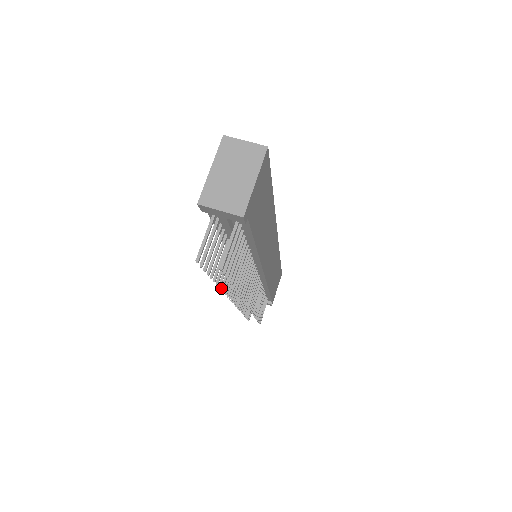
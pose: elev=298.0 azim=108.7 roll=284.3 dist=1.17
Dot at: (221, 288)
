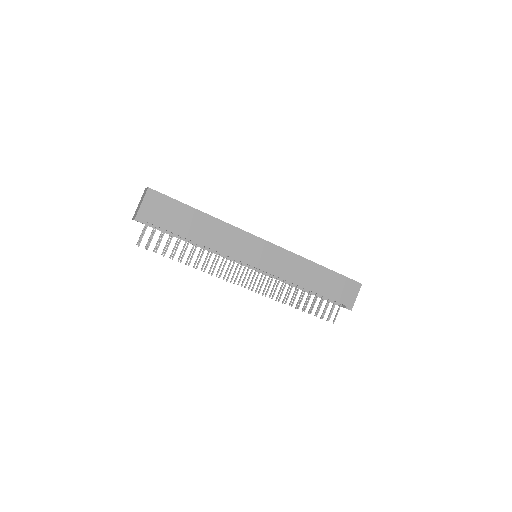
Dot at: (201, 269)
